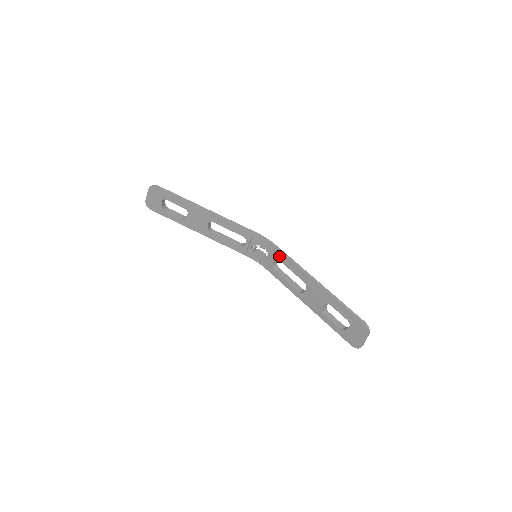
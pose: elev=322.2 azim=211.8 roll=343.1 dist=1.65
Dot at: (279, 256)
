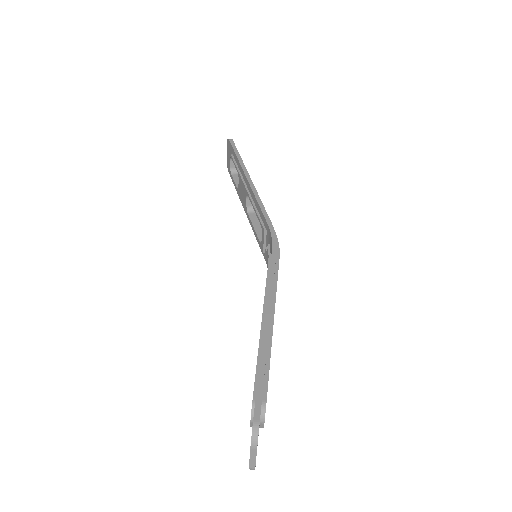
Dot at: occluded
